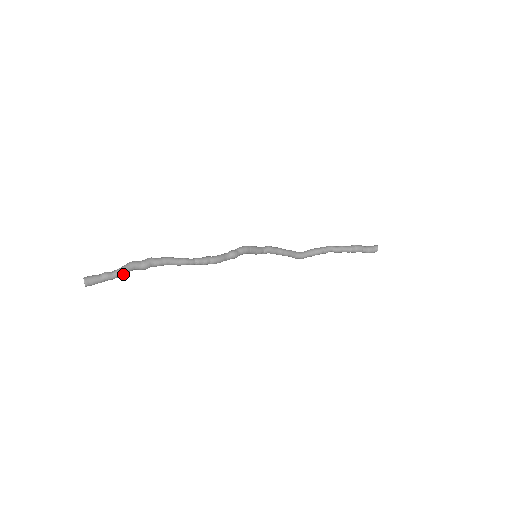
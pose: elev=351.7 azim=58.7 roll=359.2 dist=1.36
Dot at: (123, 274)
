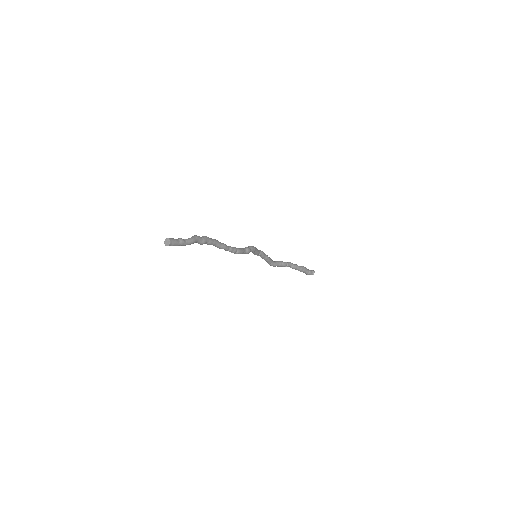
Dot at: occluded
